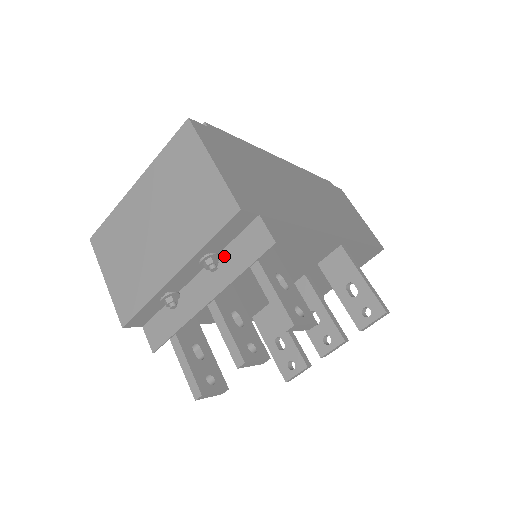
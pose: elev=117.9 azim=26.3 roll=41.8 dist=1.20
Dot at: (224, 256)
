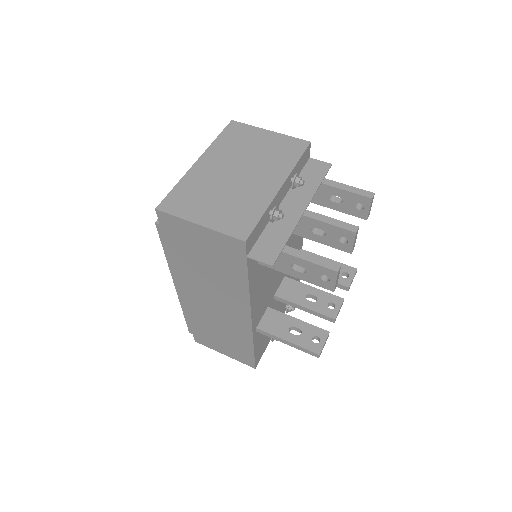
Dot at: occluded
